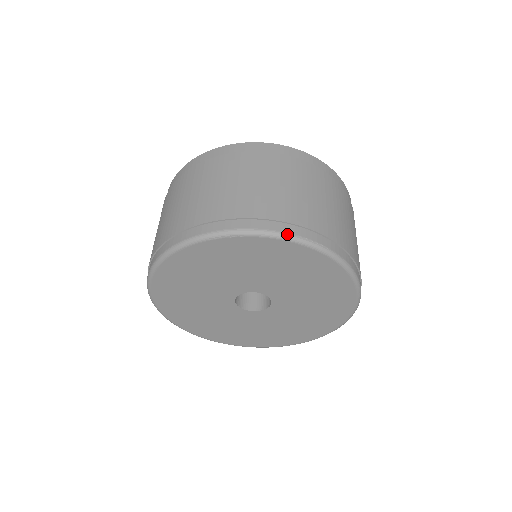
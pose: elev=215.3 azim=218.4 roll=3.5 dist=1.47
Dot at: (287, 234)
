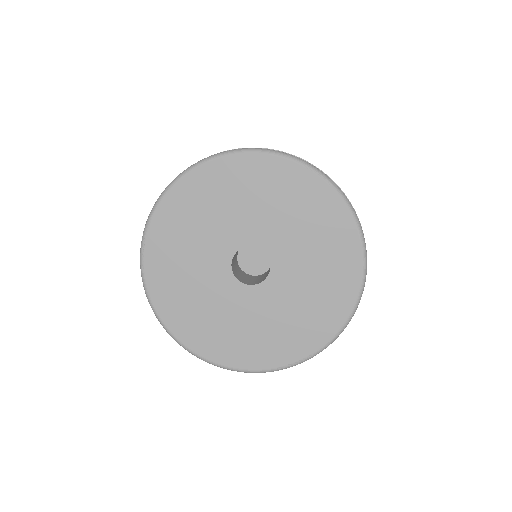
Dot at: occluded
